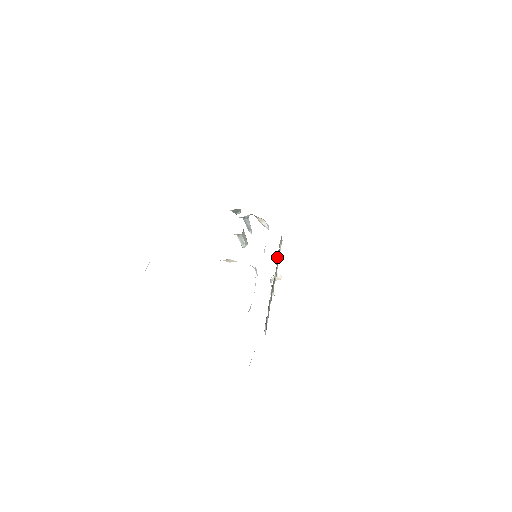
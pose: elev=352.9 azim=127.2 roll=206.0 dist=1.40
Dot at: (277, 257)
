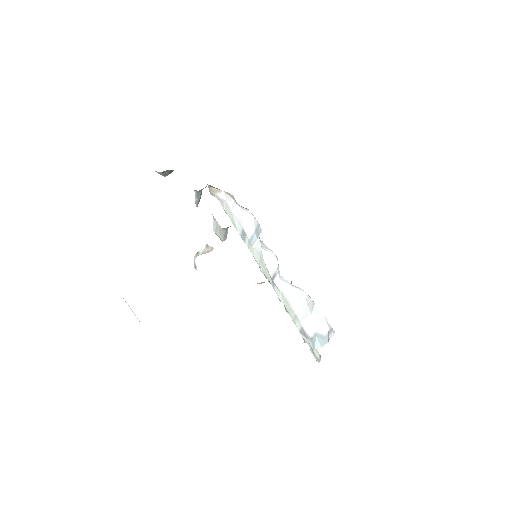
Dot at: occluded
